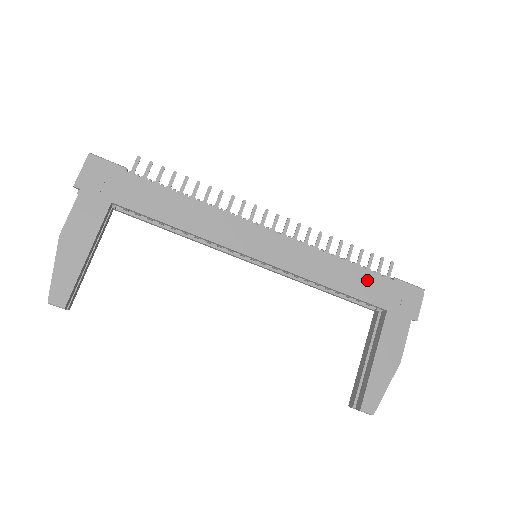
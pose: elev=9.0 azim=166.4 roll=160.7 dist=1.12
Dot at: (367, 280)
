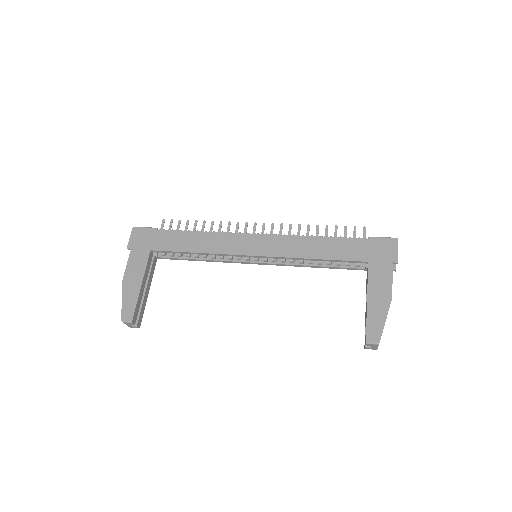
Dot at: (344, 245)
